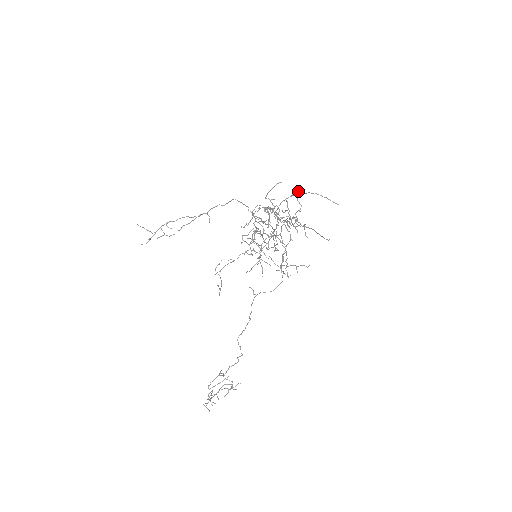
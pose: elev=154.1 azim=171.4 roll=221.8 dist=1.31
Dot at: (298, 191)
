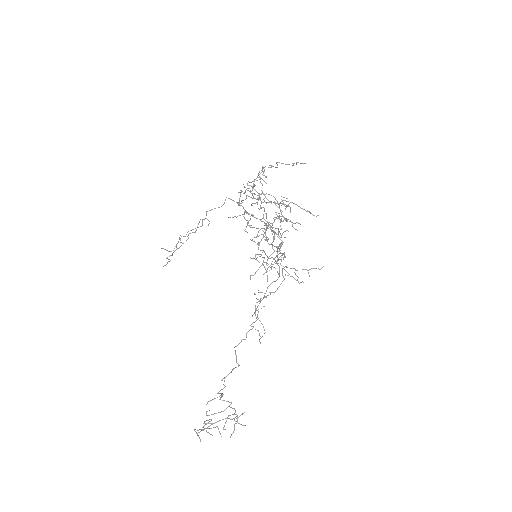
Dot at: (271, 167)
